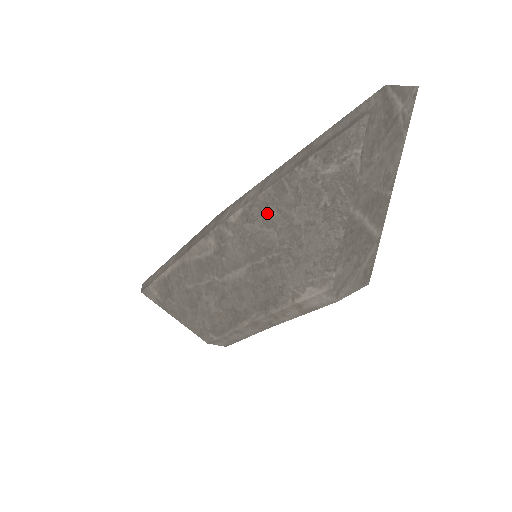
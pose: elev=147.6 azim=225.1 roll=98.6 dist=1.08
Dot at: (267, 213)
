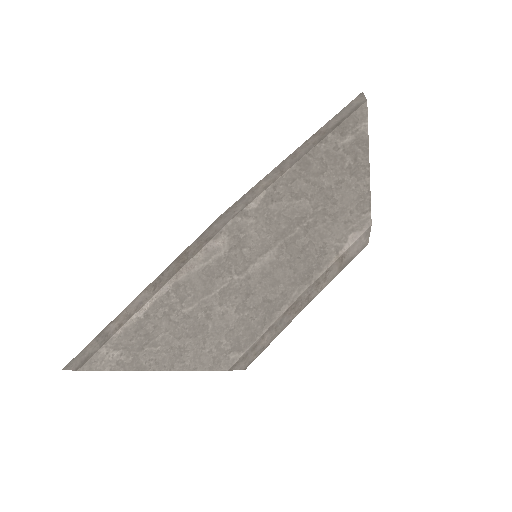
Dot at: (295, 187)
